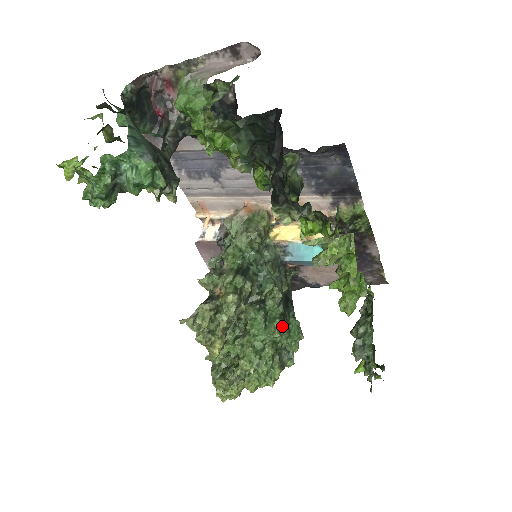
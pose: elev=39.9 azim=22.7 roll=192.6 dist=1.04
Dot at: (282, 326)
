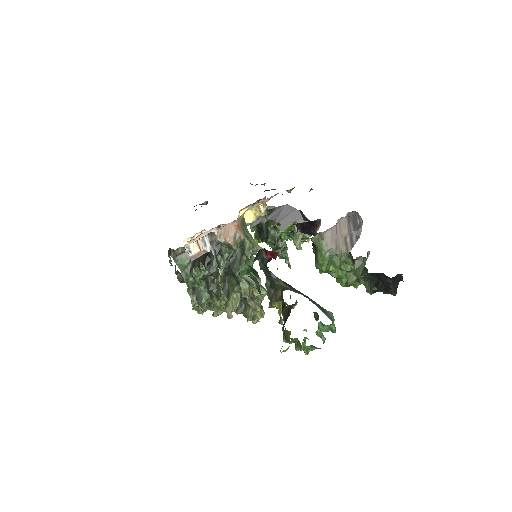
Dot at: occluded
